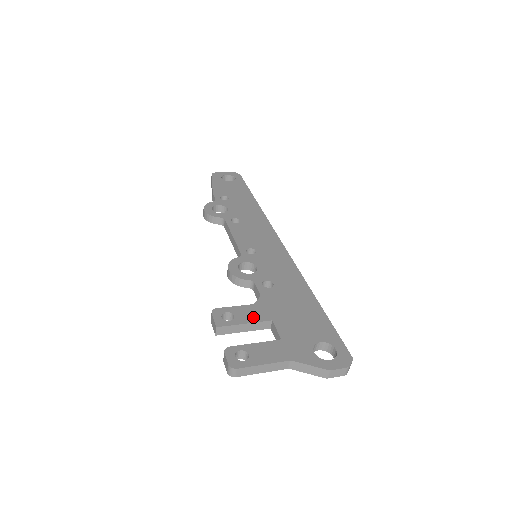
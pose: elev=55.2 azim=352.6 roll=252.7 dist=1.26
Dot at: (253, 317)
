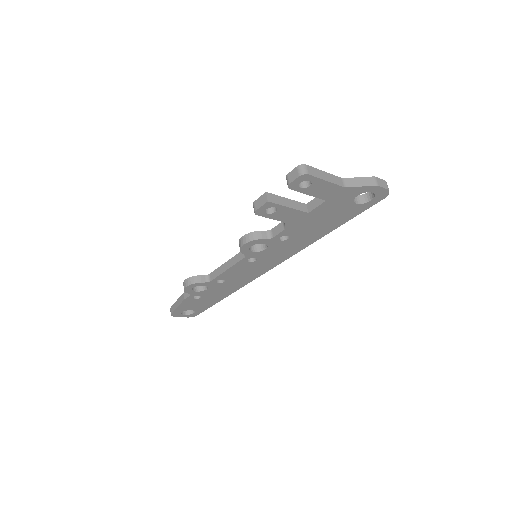
Dot at: occluded
